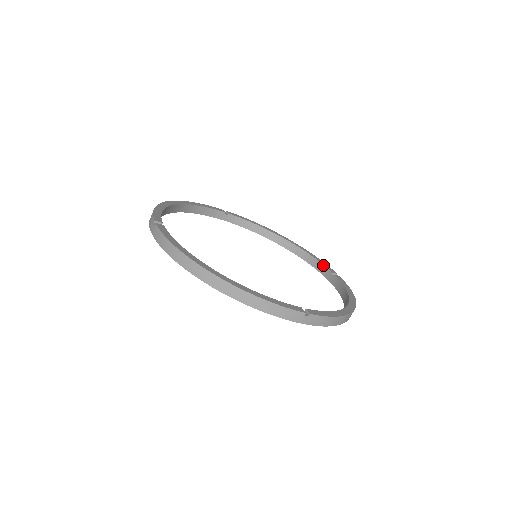
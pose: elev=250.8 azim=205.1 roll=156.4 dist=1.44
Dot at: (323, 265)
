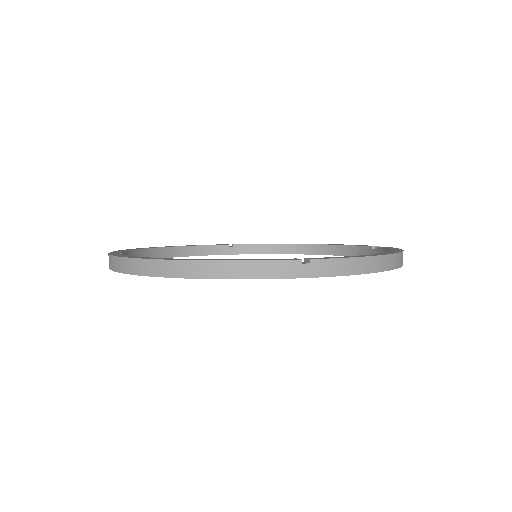
Dot at: (360, 246)
